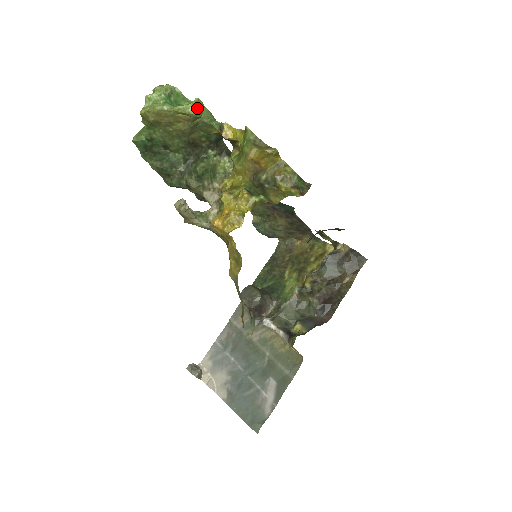
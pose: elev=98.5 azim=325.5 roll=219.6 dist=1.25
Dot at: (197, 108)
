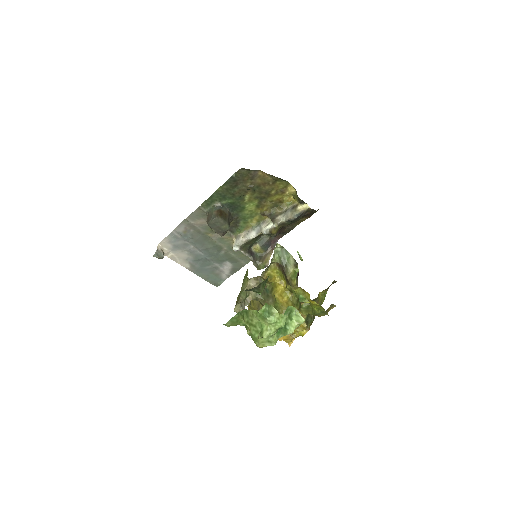
Dot at: (301, 323)
